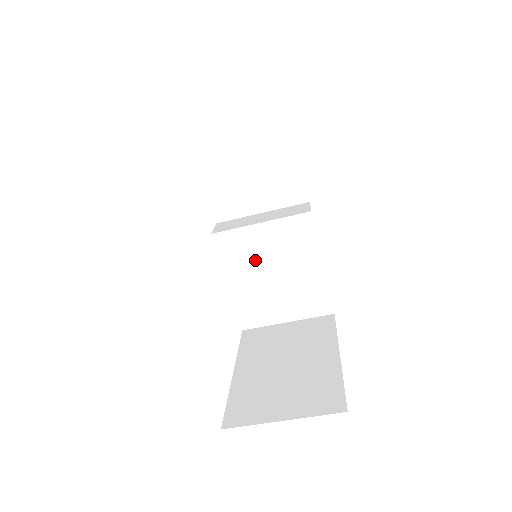
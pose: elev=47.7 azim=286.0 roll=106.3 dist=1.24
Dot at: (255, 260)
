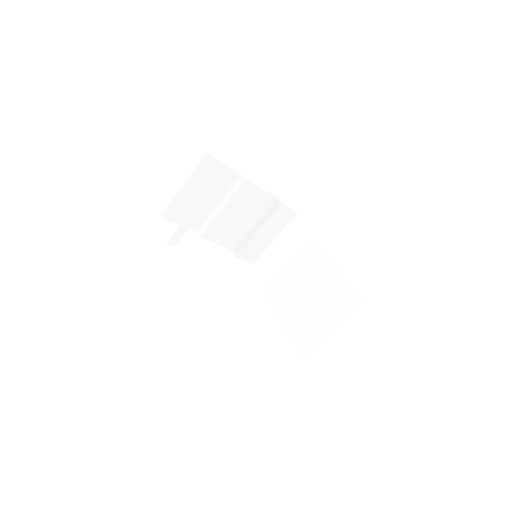
Dot at: (292, 294)
